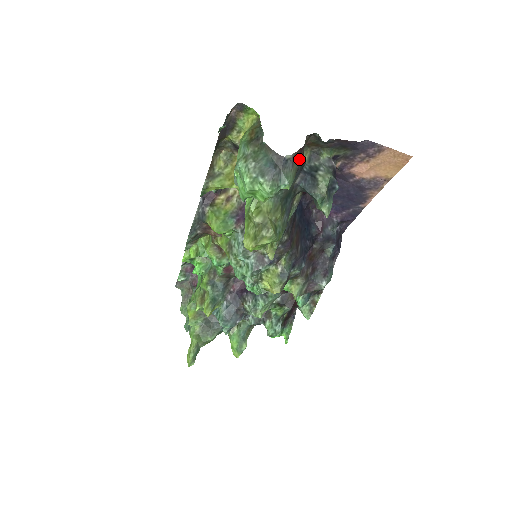
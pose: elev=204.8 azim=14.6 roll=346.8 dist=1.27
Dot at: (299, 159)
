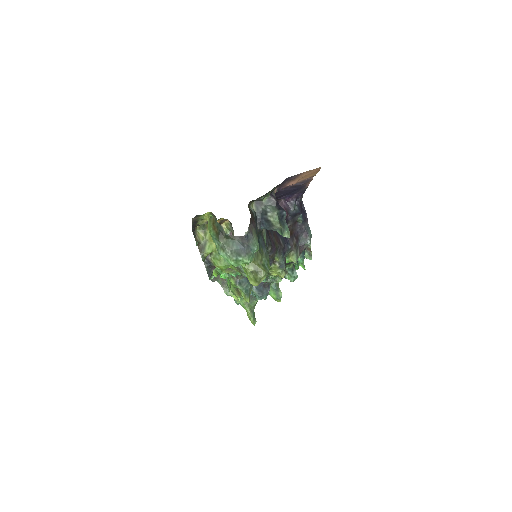
Dot at: (252, 223)
